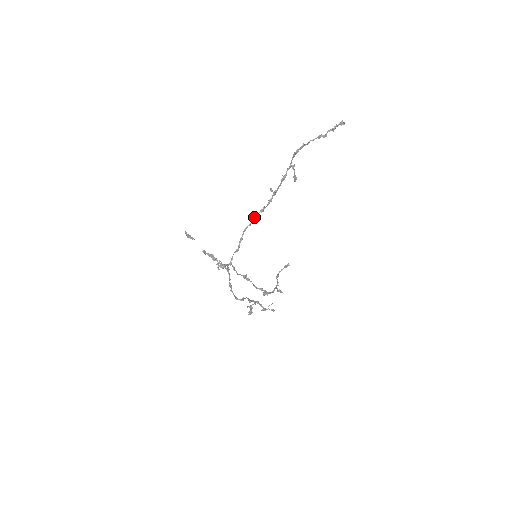
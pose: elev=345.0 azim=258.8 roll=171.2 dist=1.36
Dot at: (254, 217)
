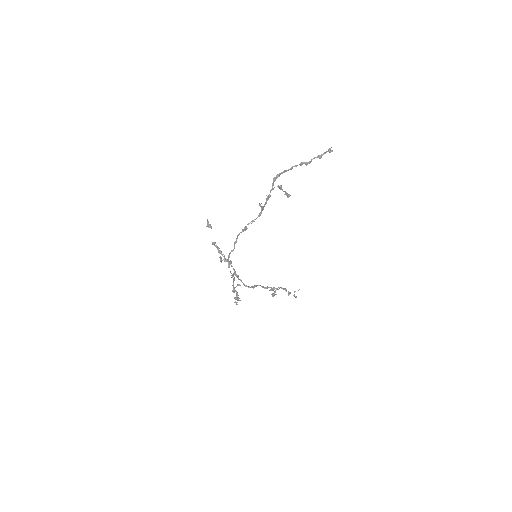
Dot at: (245, 226)
